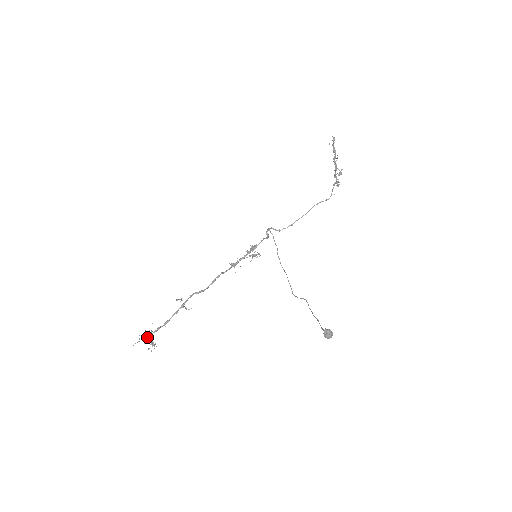
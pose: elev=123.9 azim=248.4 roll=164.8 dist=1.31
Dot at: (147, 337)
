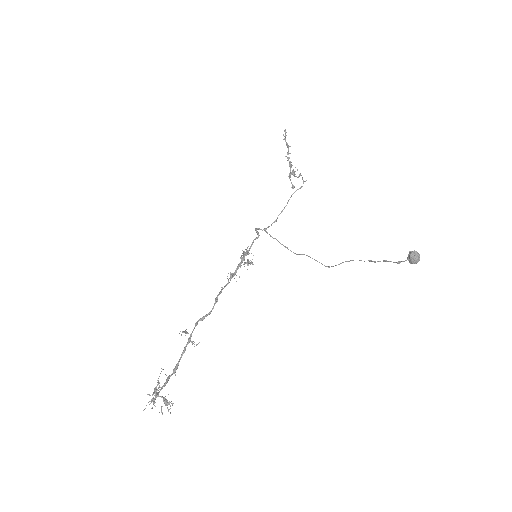
Dot at: (156, 396)
